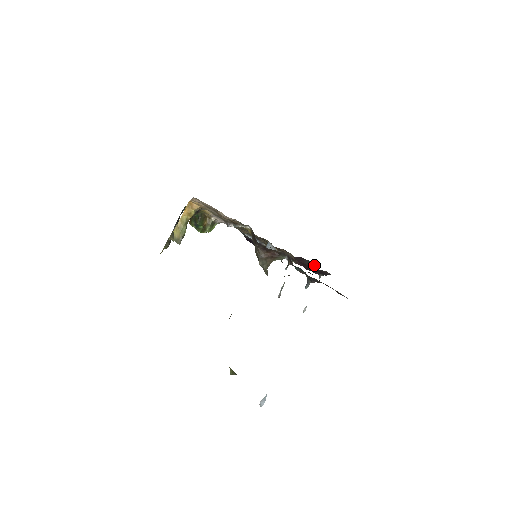
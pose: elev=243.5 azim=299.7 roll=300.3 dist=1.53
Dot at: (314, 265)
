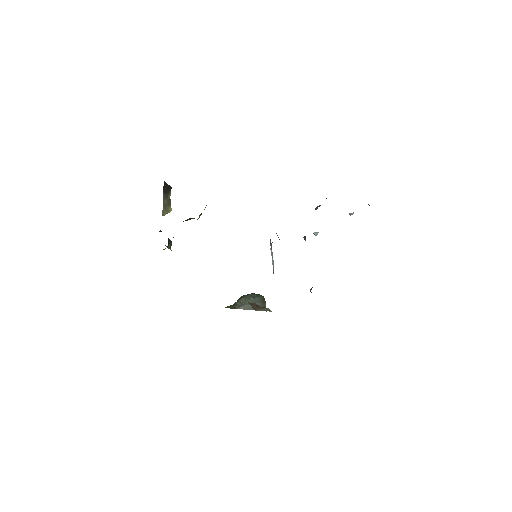
Dot at: occluded
